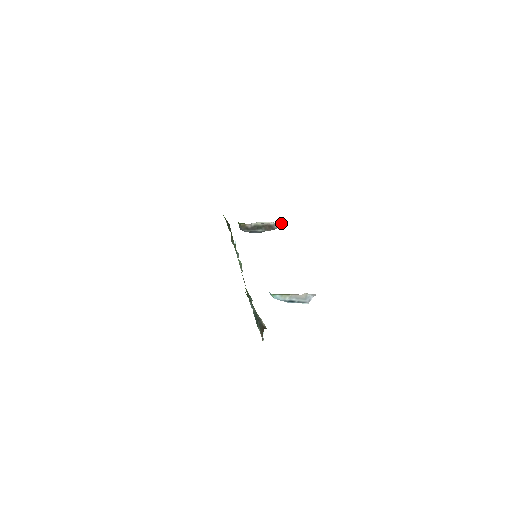
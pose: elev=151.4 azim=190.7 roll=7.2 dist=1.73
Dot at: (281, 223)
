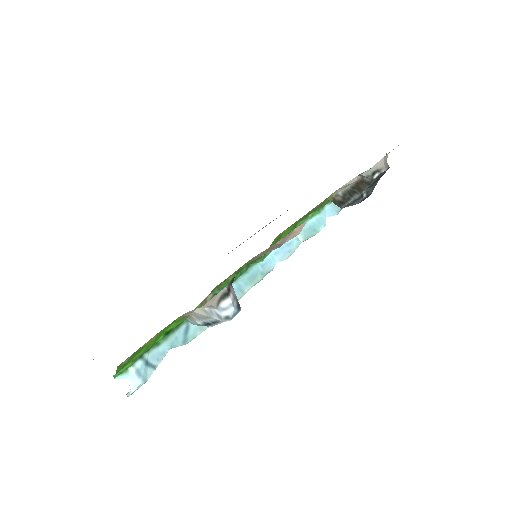
Dot at: occluded
